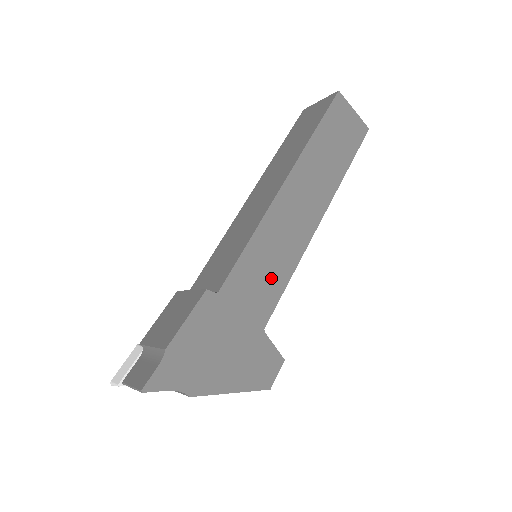
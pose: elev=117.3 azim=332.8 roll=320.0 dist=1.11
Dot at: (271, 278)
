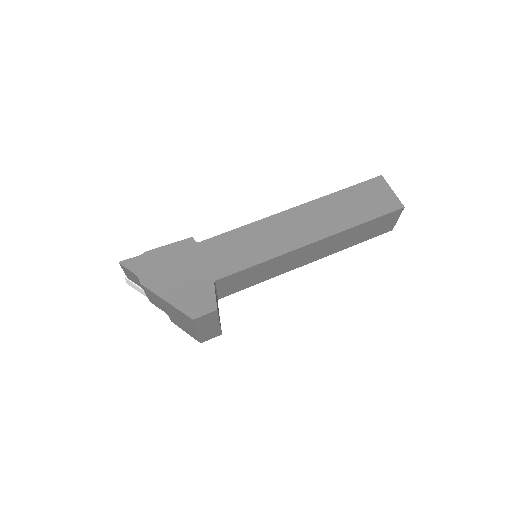
Dot at: (242, 255)
